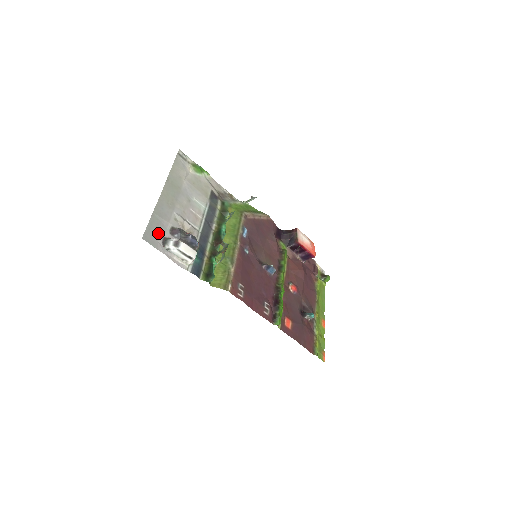
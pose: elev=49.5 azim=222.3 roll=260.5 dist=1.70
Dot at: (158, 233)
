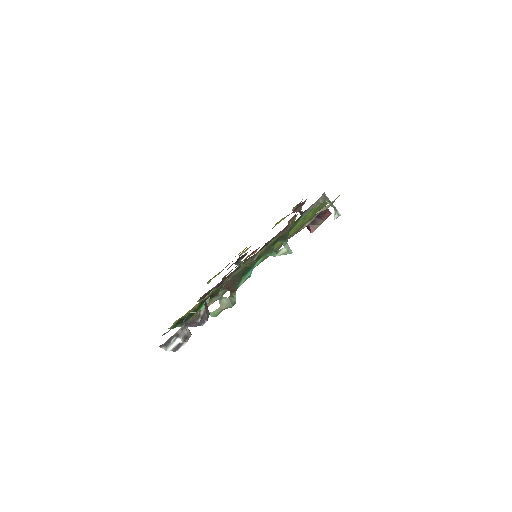
Dot at: occluded
